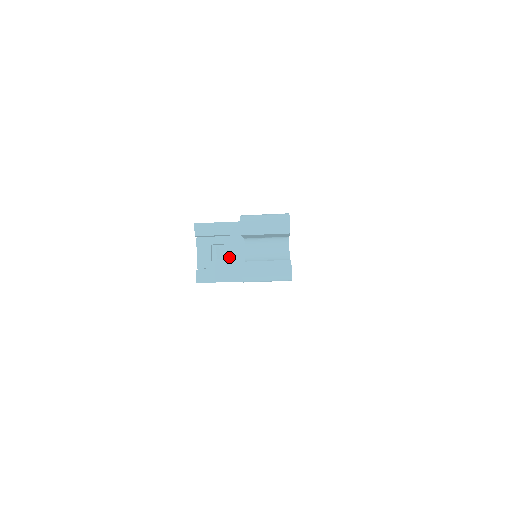
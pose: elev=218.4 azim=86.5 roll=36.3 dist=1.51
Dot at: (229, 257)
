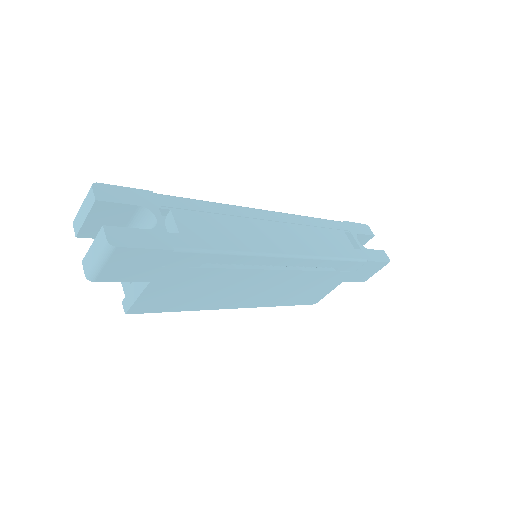
Dot at: occluded
